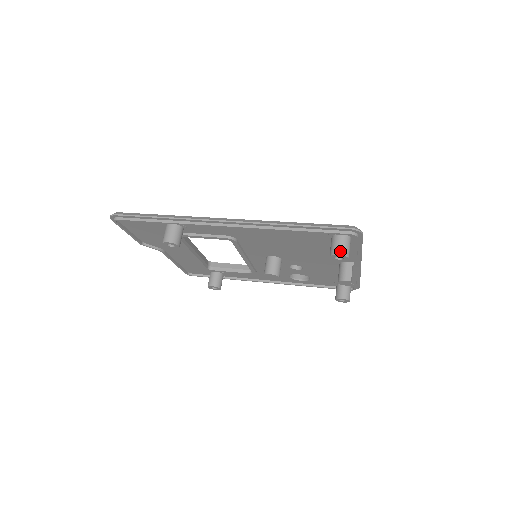
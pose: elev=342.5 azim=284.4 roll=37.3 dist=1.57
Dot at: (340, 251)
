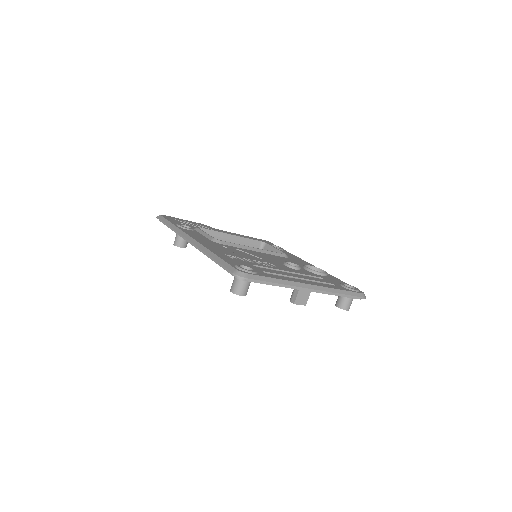
Dot at: (232, 289)
